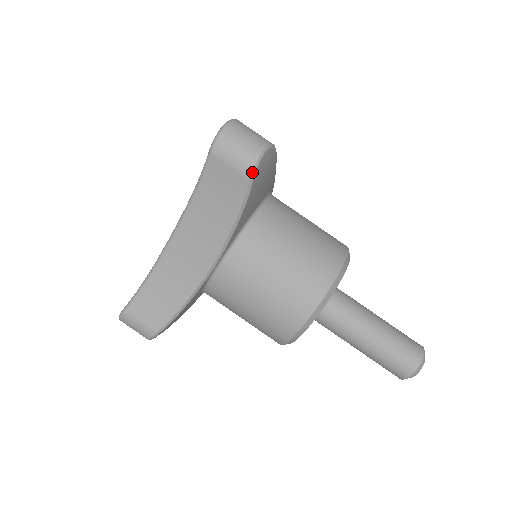
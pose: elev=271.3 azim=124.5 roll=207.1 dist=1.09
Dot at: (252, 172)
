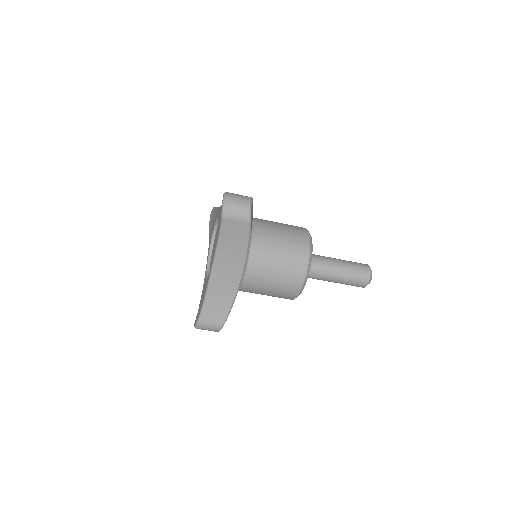
Dot at: (249, 219)
